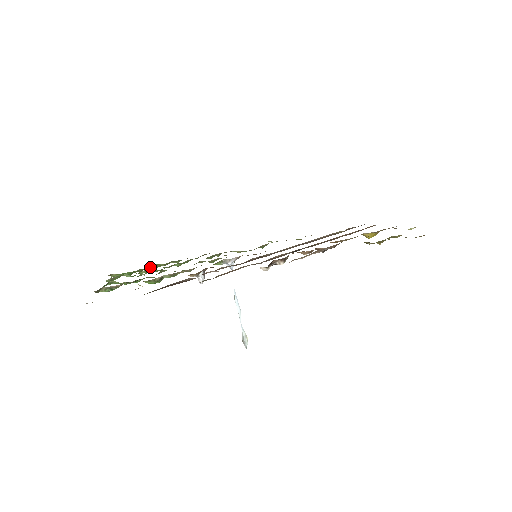
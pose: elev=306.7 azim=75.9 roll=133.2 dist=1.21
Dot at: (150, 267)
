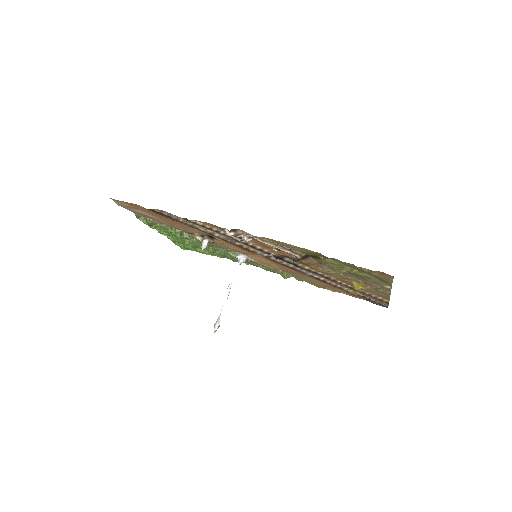
Dot at: (198, 248)
